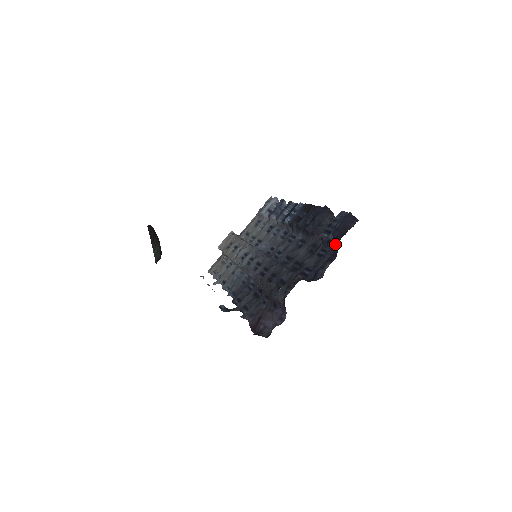
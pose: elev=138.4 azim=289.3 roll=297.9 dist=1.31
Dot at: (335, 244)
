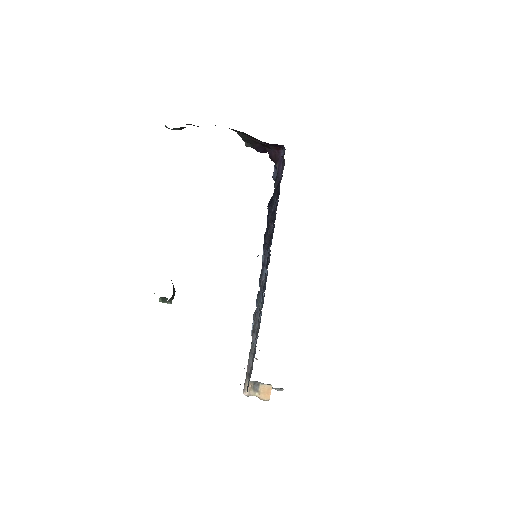
Dot at: occluded
